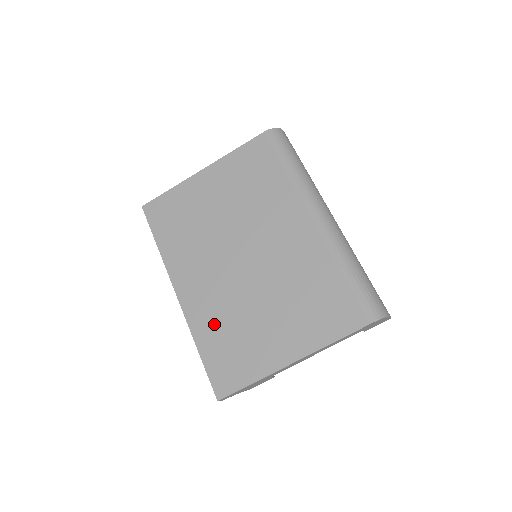
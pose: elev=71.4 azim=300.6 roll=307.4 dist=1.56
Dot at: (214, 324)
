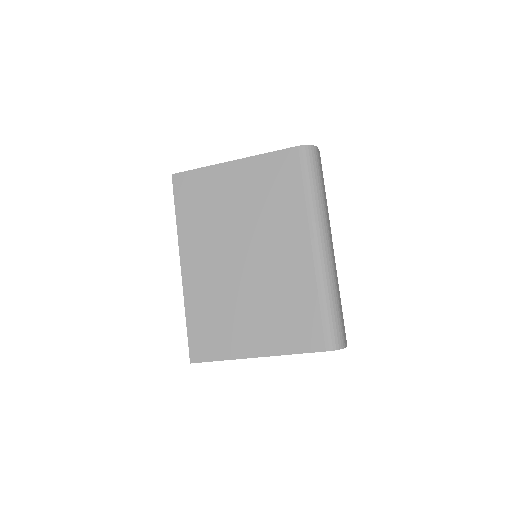
Dot at: (204, 303)
